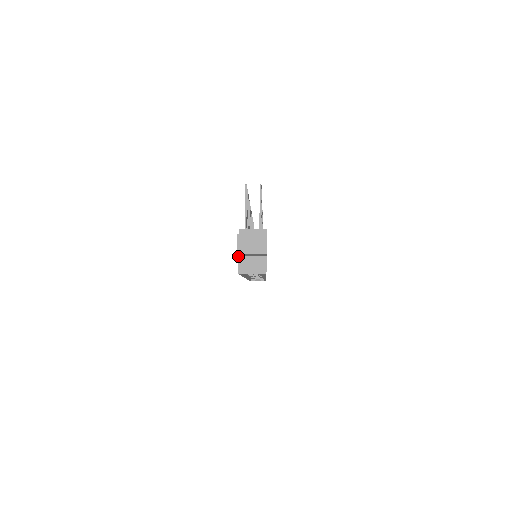
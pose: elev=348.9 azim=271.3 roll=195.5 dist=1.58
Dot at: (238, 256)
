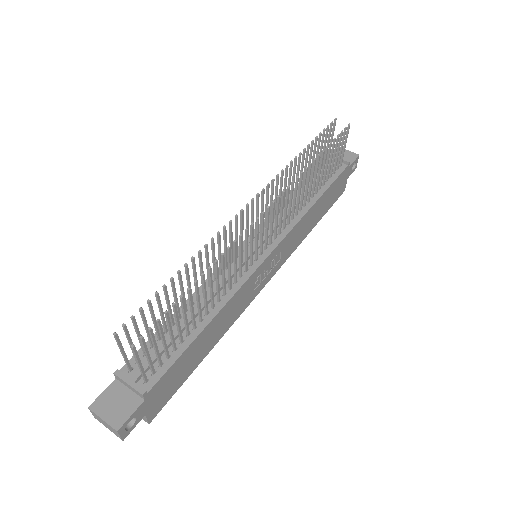
Dot at: occluded
